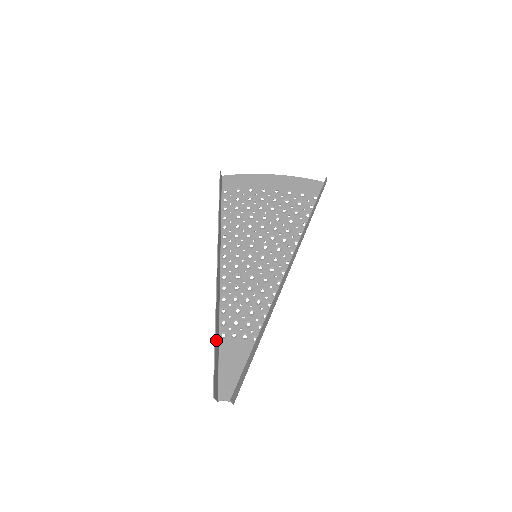
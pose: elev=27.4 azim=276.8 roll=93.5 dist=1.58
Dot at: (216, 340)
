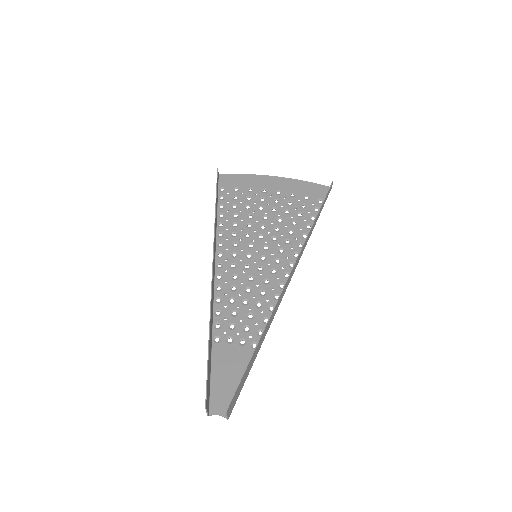
Dot at: (210, 343)
